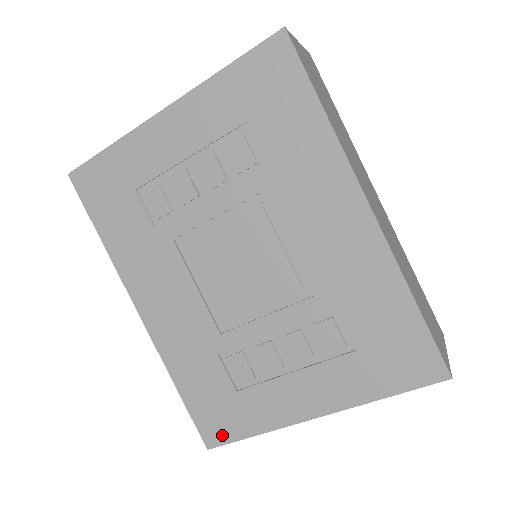
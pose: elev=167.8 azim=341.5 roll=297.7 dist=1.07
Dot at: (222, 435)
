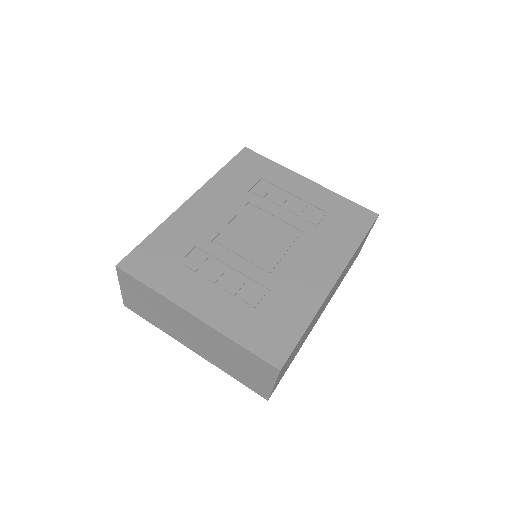
Dot at: (135, 270)
